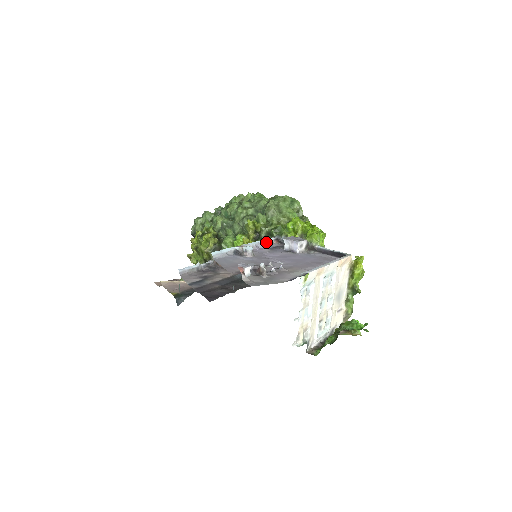
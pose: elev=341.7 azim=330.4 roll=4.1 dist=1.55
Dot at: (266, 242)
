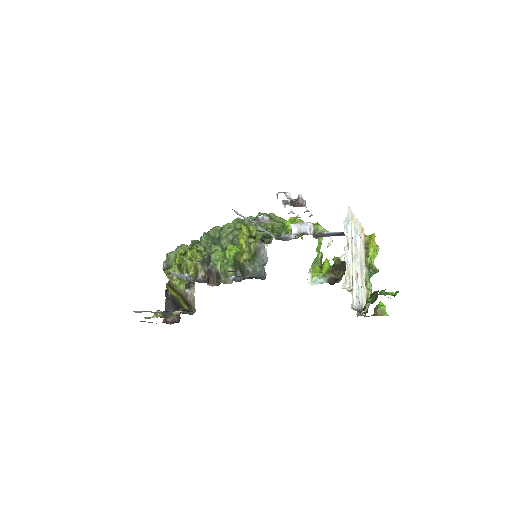
Dot at: (270, 234)
